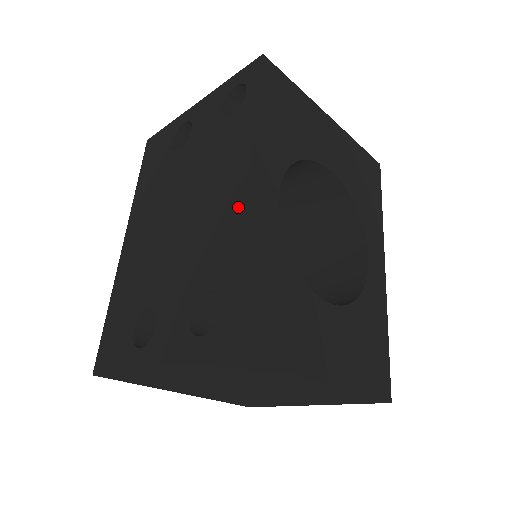
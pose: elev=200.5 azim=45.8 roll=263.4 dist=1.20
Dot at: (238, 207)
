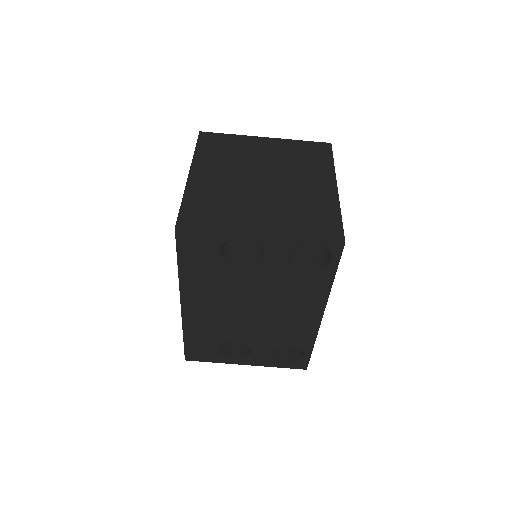
Dot at: occluded
